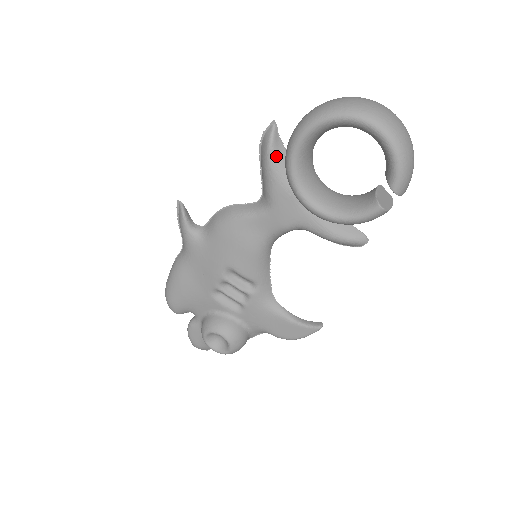
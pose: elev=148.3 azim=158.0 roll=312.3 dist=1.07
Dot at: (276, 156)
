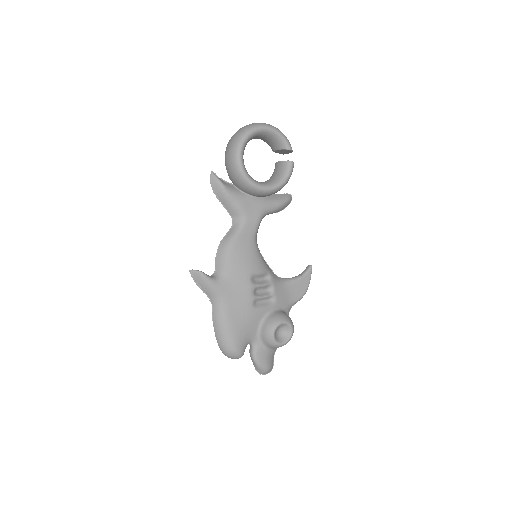
Dot at: (227, 186)
